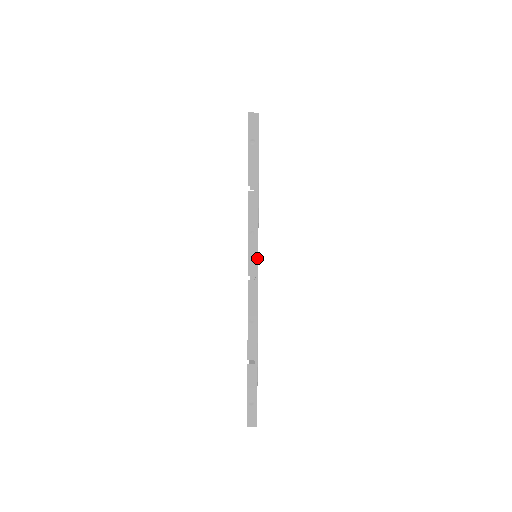
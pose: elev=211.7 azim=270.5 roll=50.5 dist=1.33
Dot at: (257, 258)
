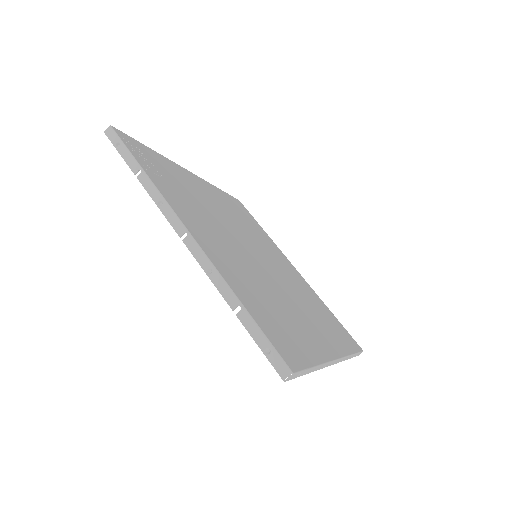
Dot at: (177, 217)
